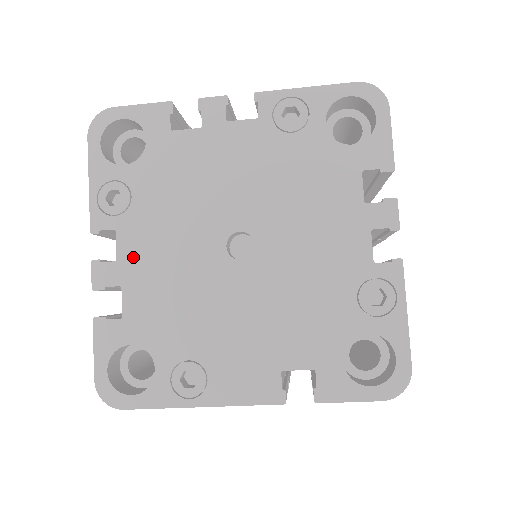
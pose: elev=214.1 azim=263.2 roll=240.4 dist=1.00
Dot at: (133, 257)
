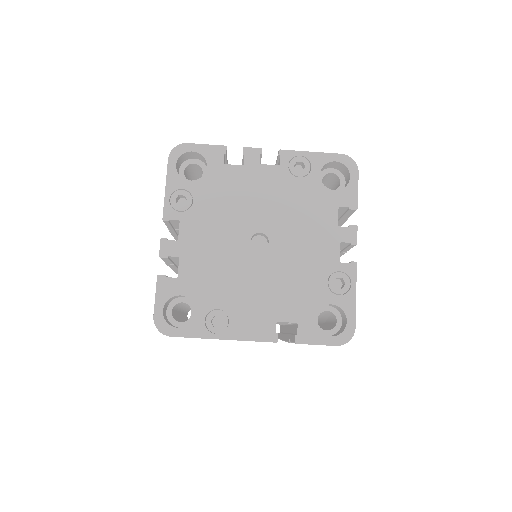
Dot at: (189, 239)
